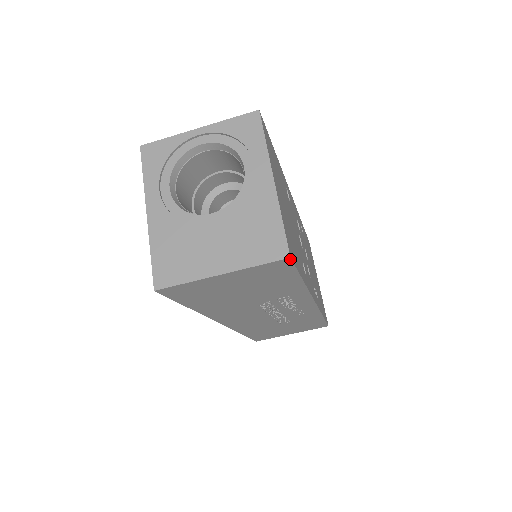
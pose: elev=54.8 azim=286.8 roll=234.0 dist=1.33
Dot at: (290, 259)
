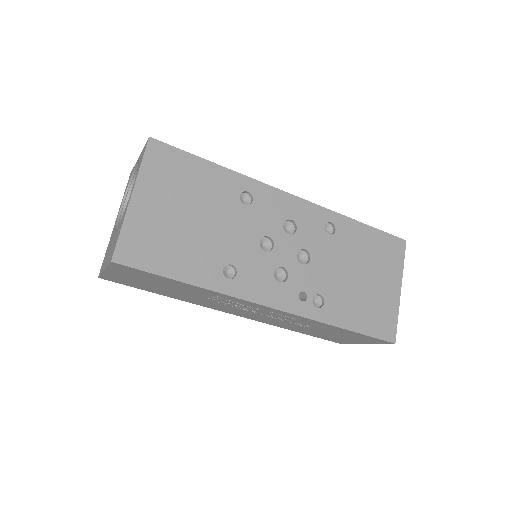
Dot at: (115, 263)
